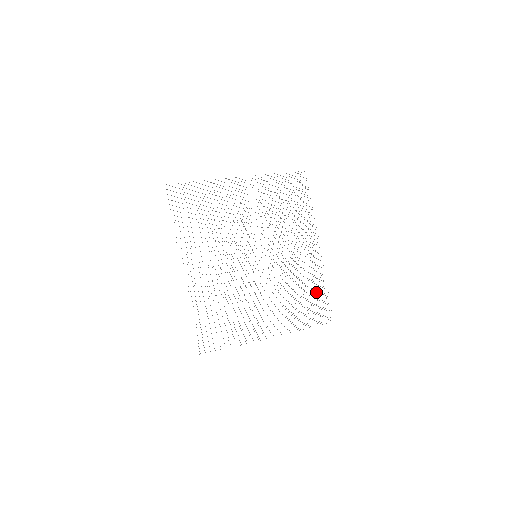
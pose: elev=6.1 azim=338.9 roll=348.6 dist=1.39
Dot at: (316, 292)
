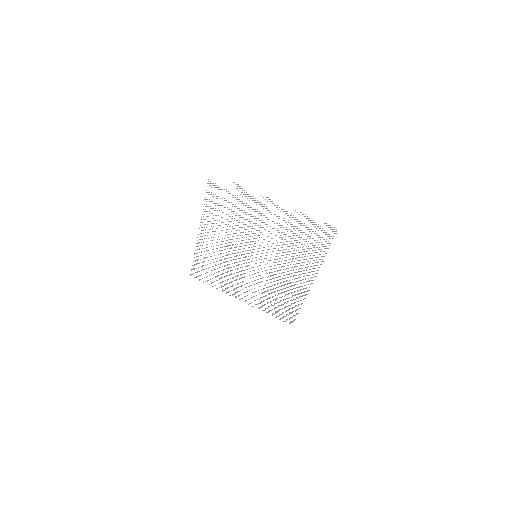
Dot at: (291, 304)
